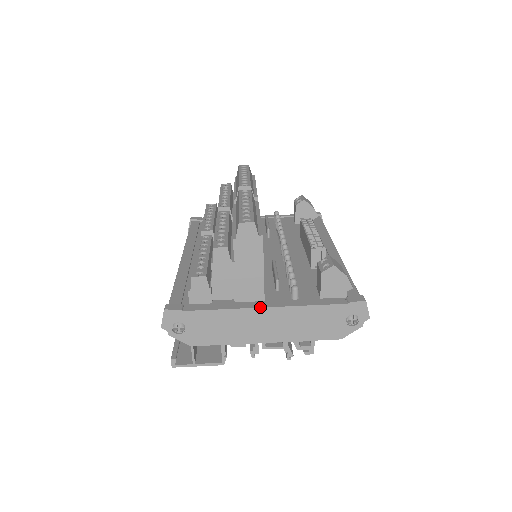
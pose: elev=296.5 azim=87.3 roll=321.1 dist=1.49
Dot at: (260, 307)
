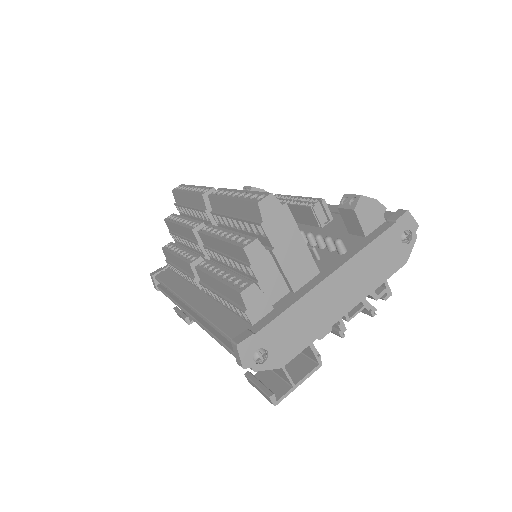
Dot at: (325, 278)
